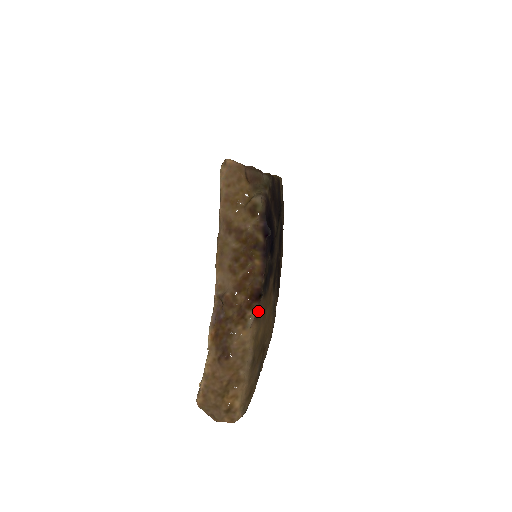
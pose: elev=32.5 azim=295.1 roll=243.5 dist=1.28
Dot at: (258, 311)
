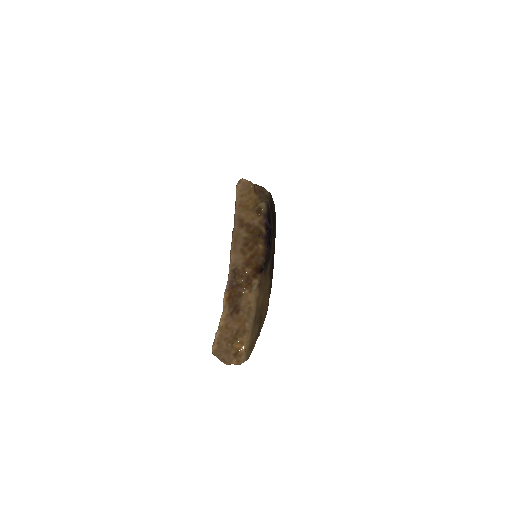
Dot at: (260, 281)
